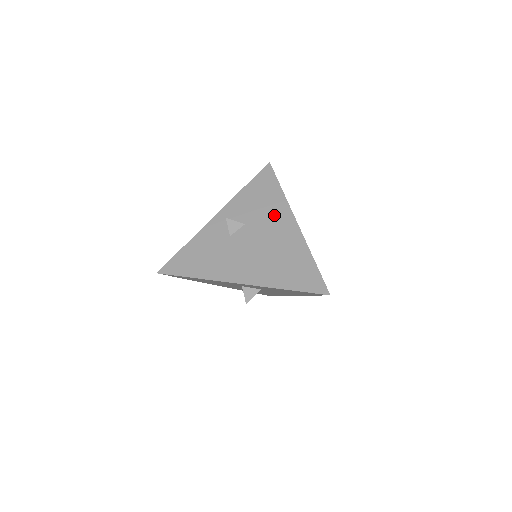
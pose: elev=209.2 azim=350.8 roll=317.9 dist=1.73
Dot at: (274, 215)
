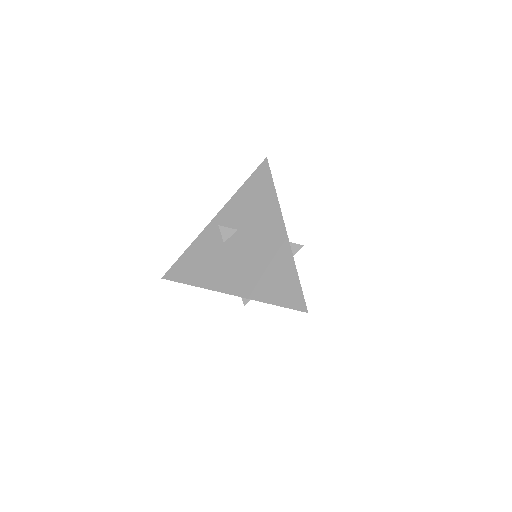
Dot at: (265, 220)
